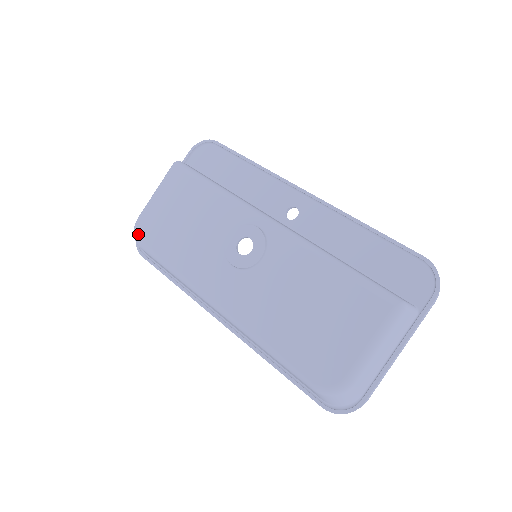
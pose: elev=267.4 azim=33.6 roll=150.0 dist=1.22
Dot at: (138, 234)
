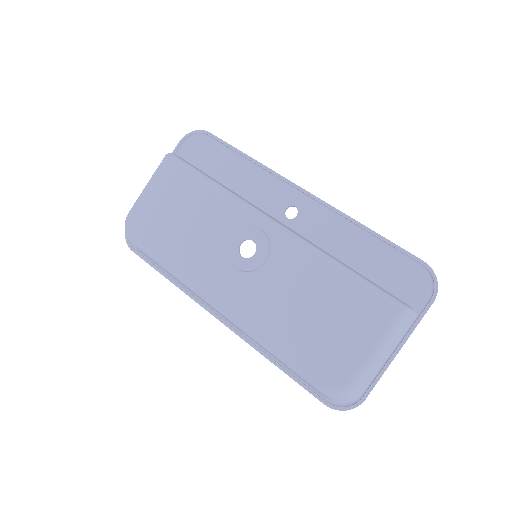
Dot at: (130, 230)
